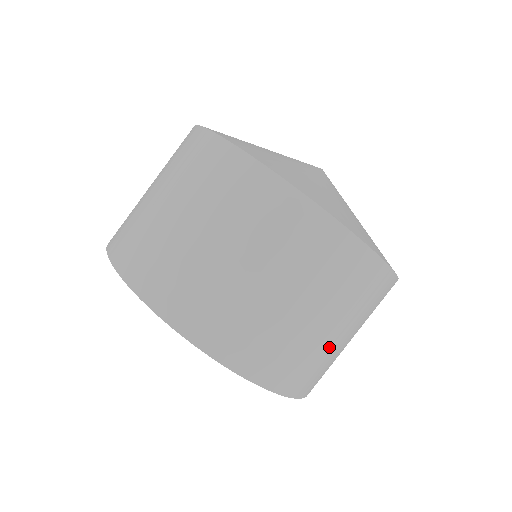
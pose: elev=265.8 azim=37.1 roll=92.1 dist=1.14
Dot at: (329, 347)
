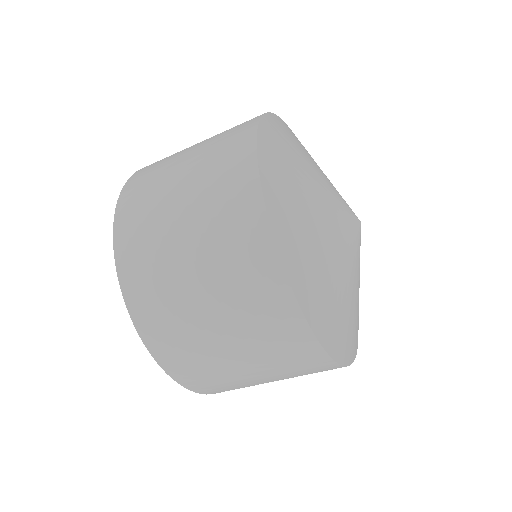
Dot at: (252, 383)
